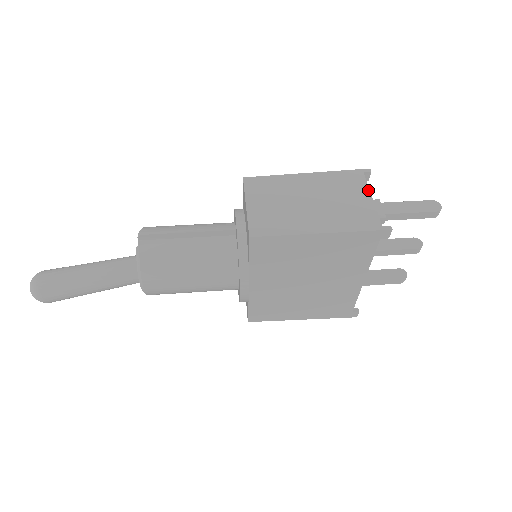
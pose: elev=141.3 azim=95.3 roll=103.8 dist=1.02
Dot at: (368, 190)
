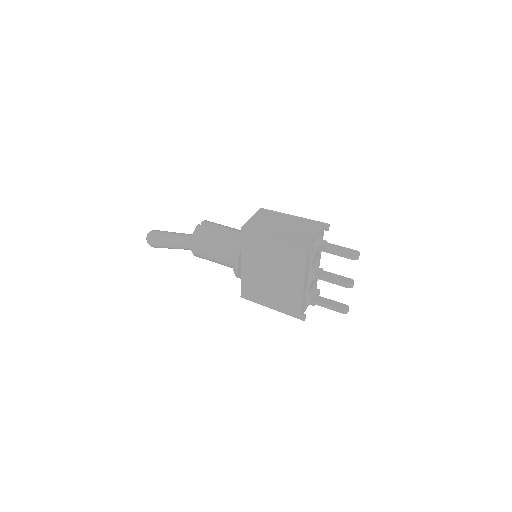
Dot at: (318, 231)
